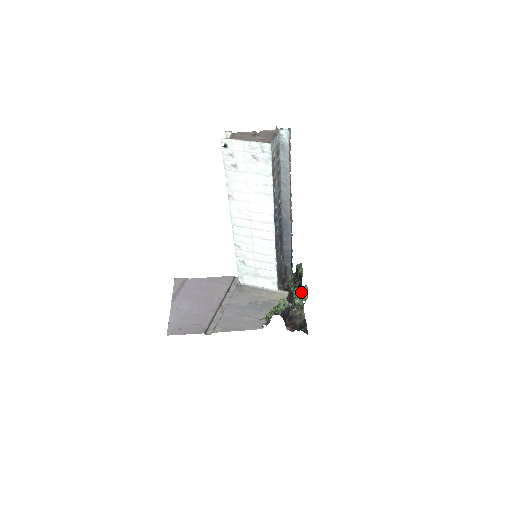
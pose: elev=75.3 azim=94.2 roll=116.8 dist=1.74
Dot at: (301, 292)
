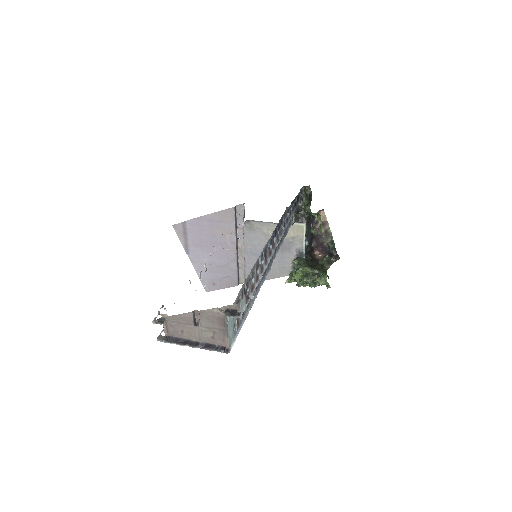
Dot at: (322, 283)
